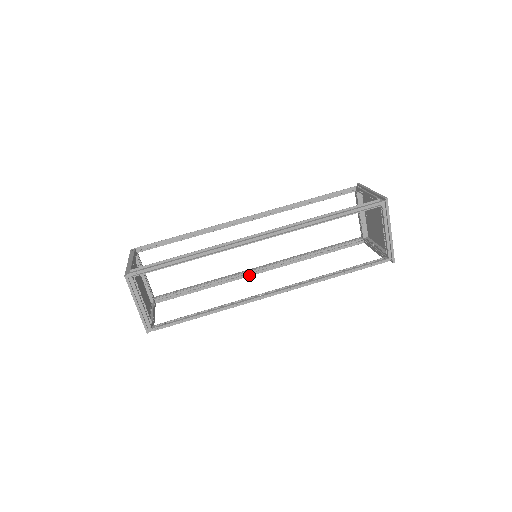
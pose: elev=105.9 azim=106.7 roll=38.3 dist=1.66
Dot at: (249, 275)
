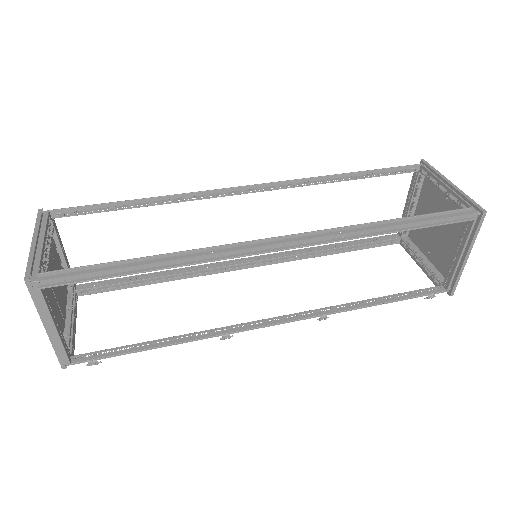
Dot at: (253, 327)
